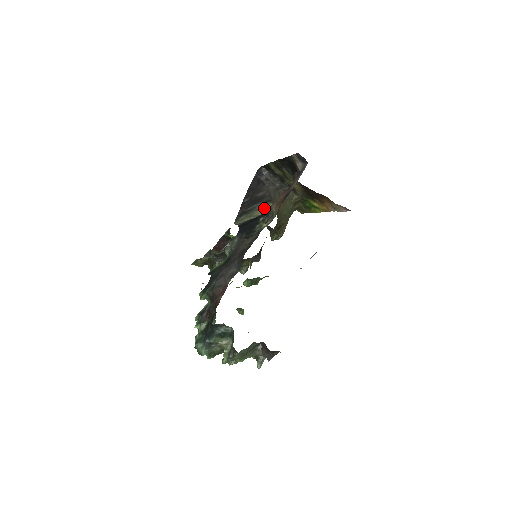
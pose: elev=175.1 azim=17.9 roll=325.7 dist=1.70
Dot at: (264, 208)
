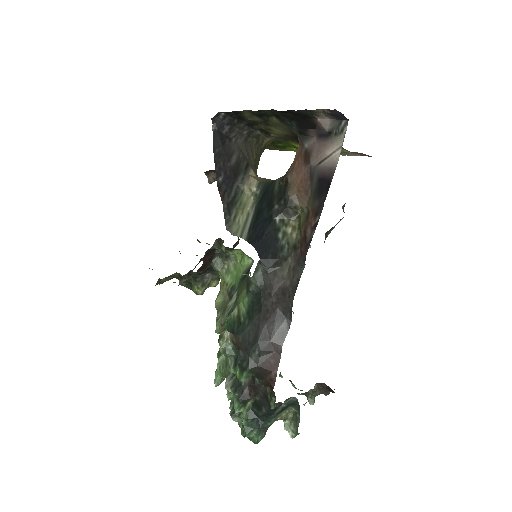
Dot at: (253, 185)
